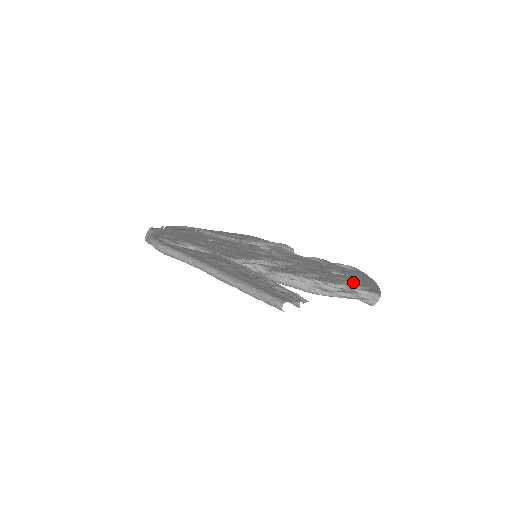
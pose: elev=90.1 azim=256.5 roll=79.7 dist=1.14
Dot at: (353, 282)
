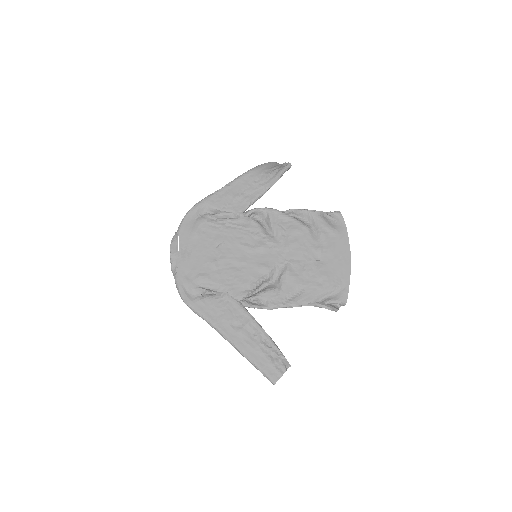
Dot at: (329, 283)
